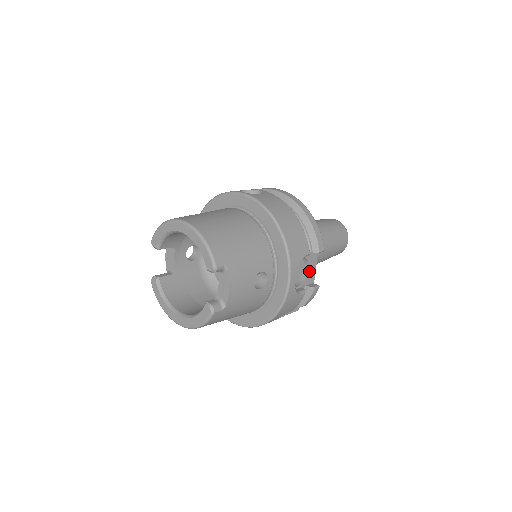
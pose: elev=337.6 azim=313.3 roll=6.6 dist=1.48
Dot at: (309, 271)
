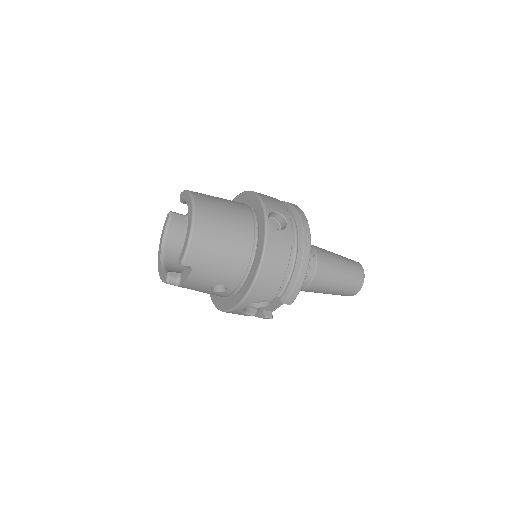
Dot at: (272, 305)
